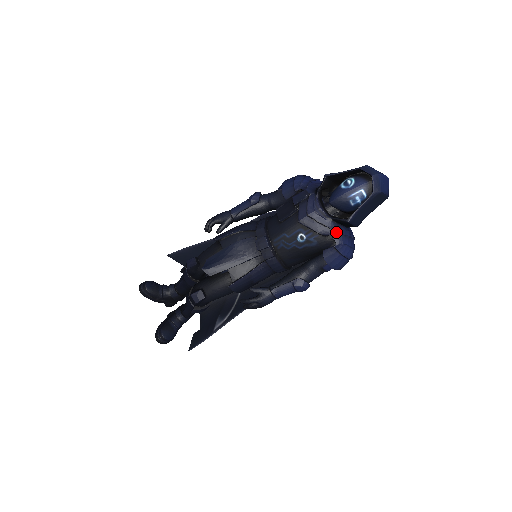
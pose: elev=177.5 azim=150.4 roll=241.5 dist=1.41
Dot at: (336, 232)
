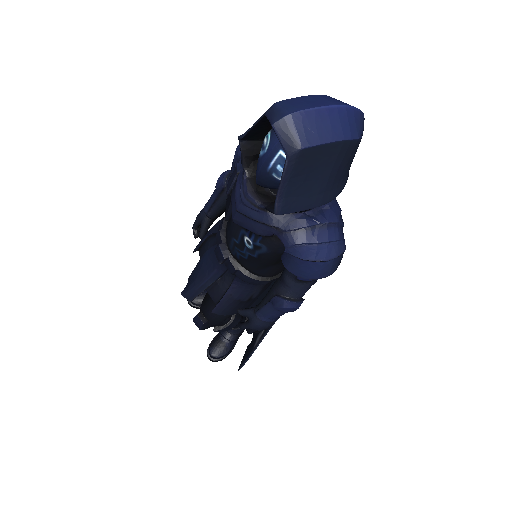
Dot at: (279, 228)
